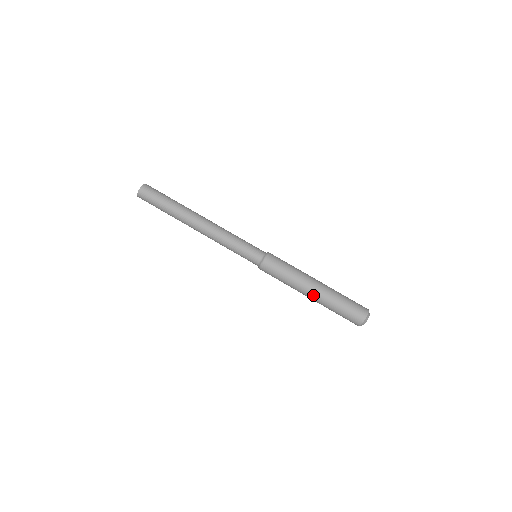
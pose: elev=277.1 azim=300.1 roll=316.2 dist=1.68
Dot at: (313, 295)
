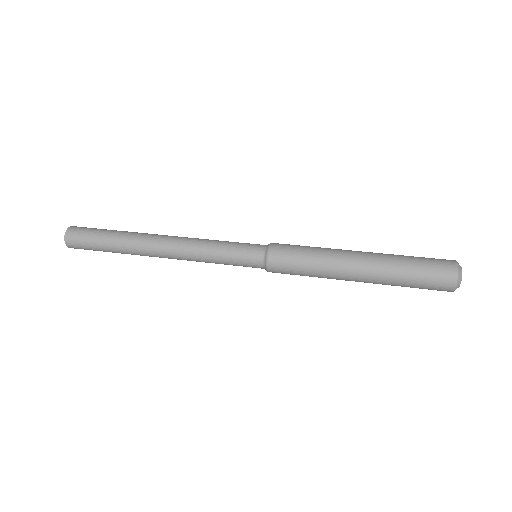
Dot at: (362, 269)
